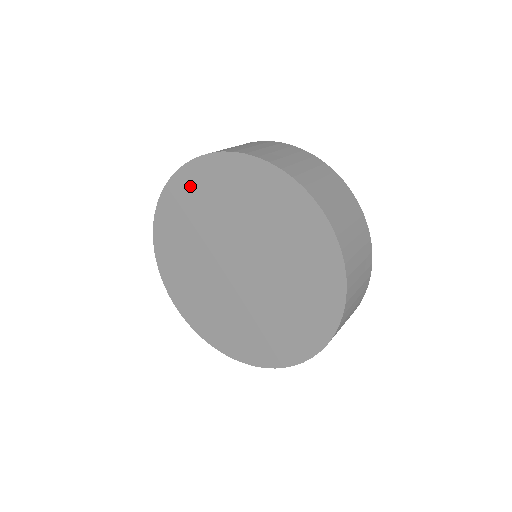
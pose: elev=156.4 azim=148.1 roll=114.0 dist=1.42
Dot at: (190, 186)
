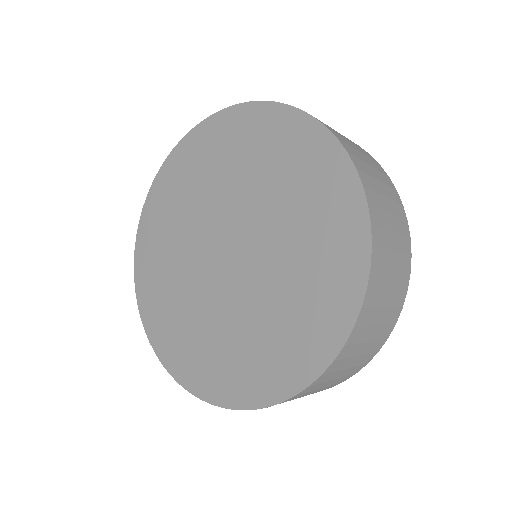
Dot at: (239, 129)
